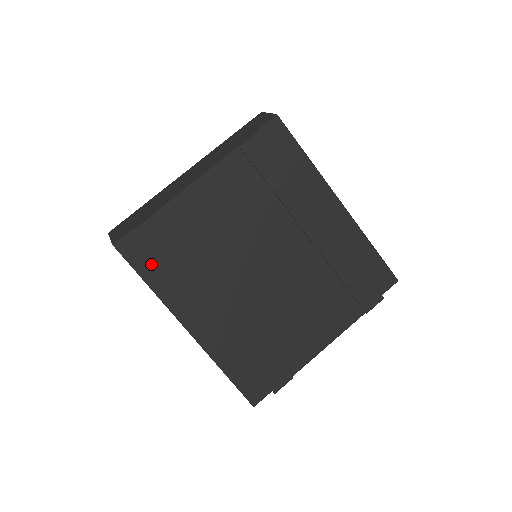
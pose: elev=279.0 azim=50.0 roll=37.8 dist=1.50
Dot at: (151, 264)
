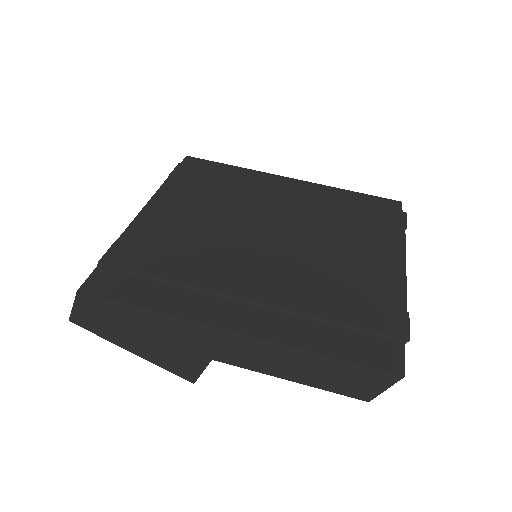
Dot at: (139, 288)
